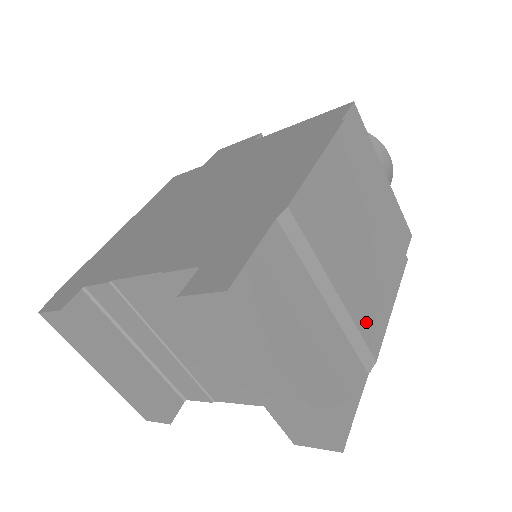
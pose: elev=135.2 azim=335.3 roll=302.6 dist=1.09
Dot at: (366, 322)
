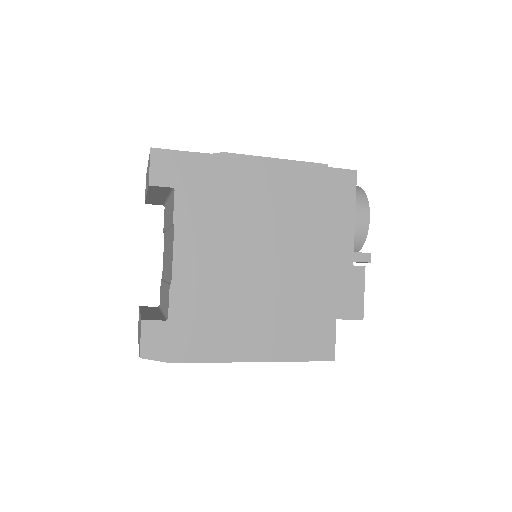
Dot at: occluded
